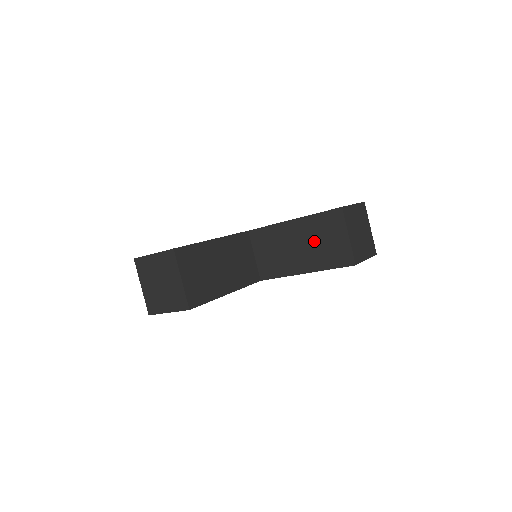
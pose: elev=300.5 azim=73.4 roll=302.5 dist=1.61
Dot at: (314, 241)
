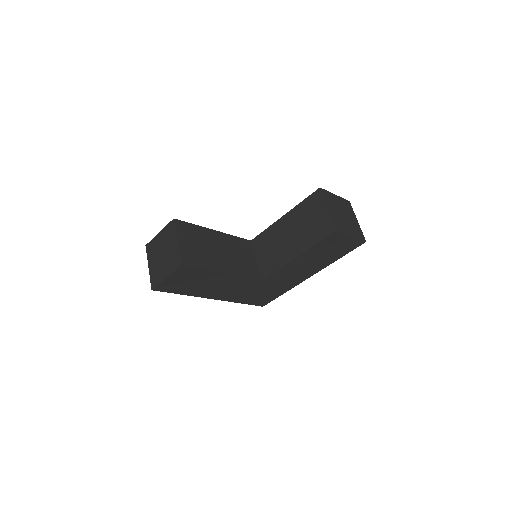
Dot at: (302, 225)
